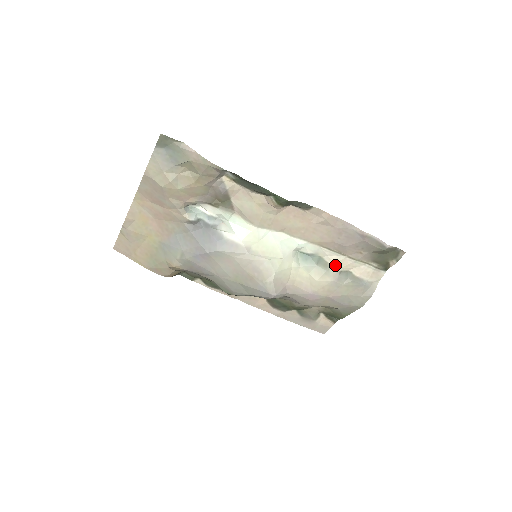
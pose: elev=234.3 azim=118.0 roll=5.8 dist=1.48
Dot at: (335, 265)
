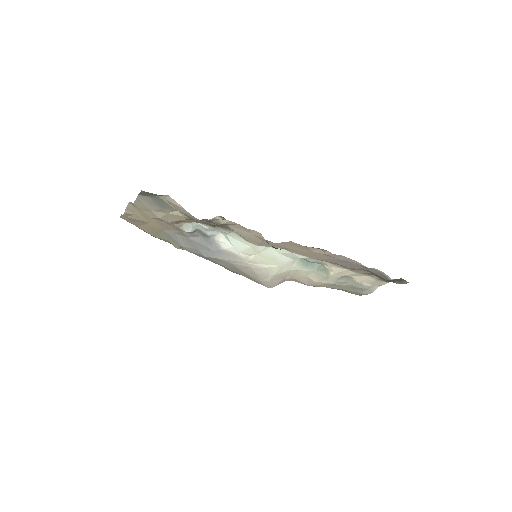
Dot at: (335, 274)
